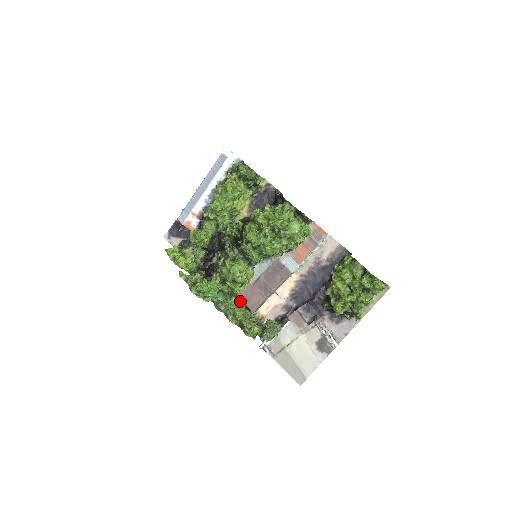
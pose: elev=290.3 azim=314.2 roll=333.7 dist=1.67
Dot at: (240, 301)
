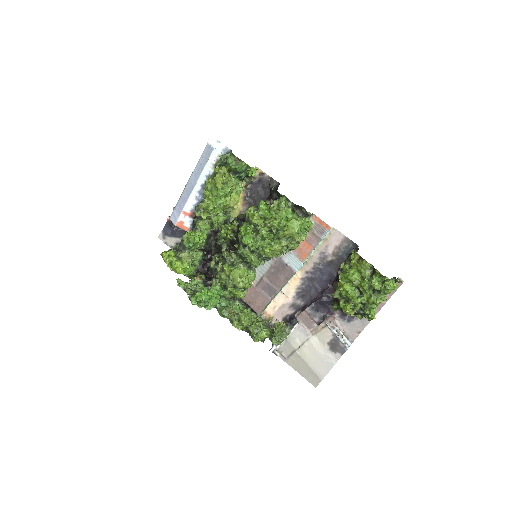
Dot at: (244, 304)
